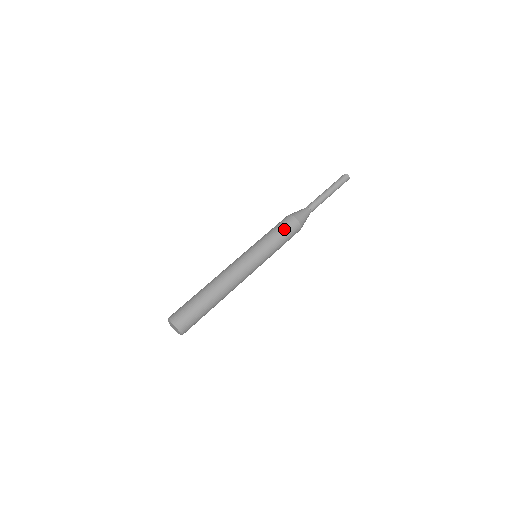
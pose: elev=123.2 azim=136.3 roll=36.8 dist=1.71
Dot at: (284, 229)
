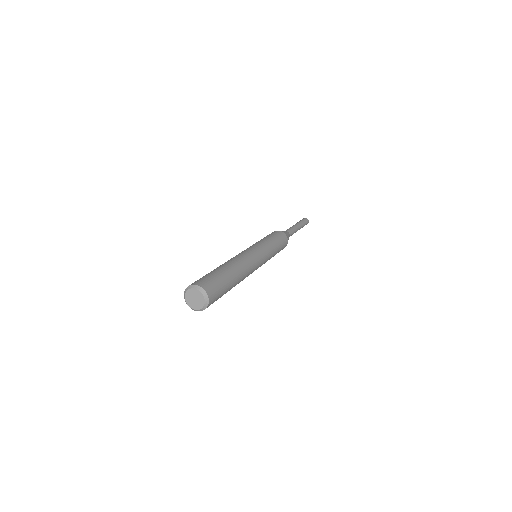
Dot at: occluded
